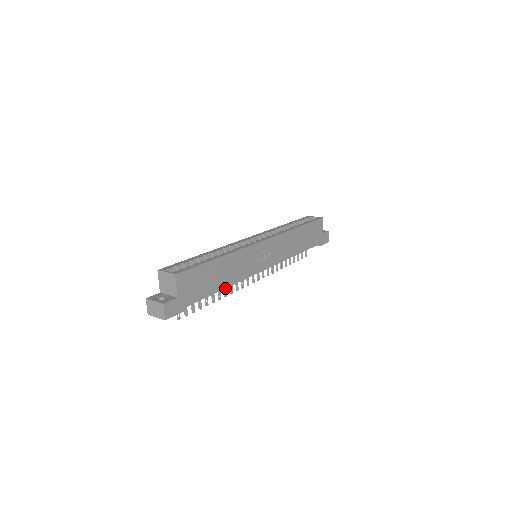
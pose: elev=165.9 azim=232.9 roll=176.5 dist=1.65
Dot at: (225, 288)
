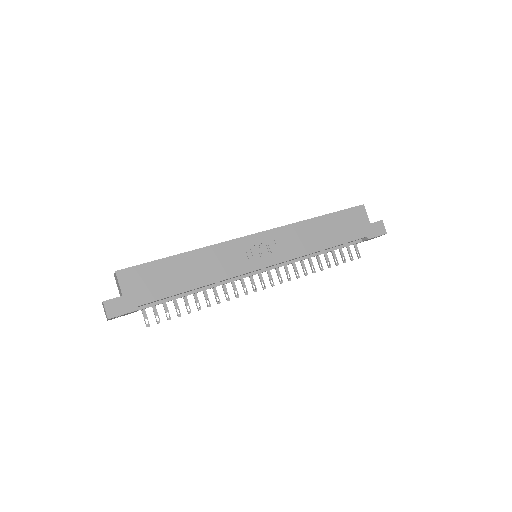
Dot at: occluded
